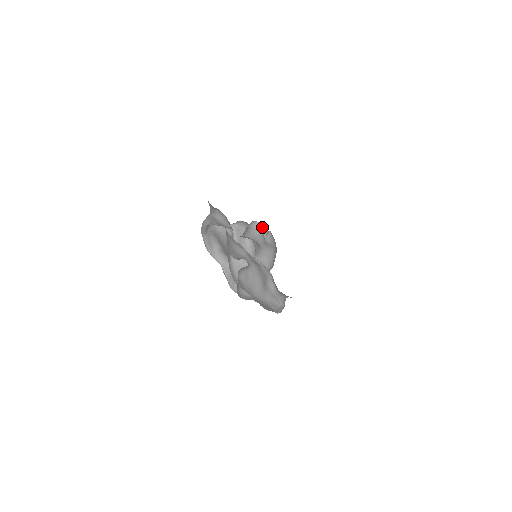
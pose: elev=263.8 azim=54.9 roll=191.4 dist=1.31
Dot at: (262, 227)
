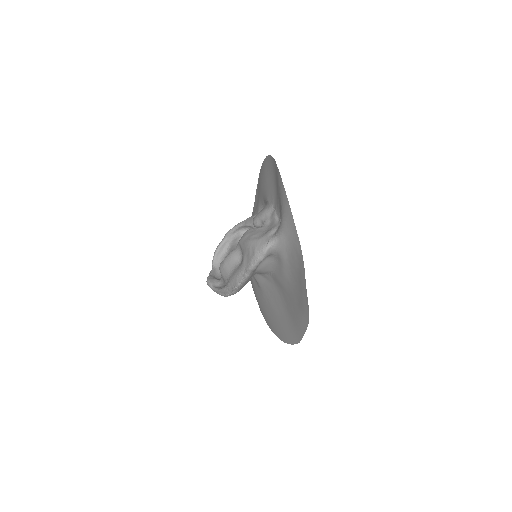
Dot at: occluded
